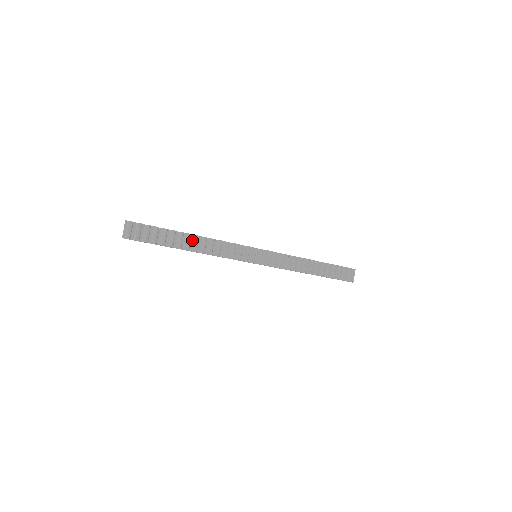
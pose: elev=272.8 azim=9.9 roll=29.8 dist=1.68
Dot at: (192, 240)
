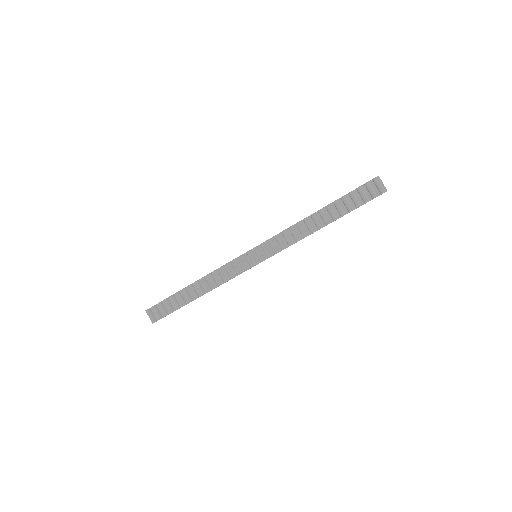
Dot at: (196, 287)
